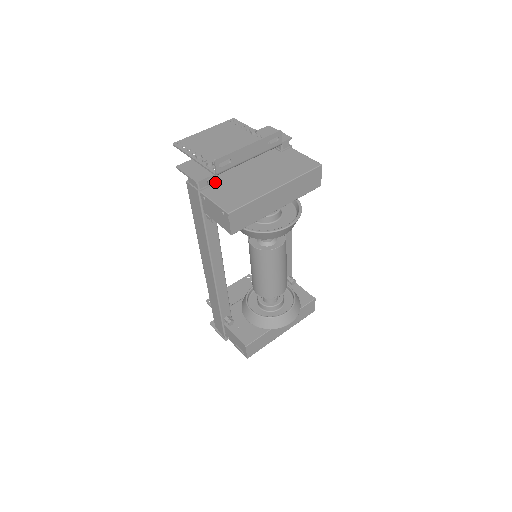
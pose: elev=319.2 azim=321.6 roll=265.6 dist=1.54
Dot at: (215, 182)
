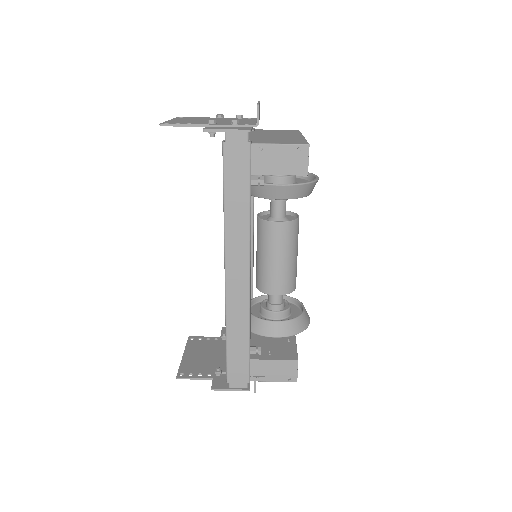
Dot at: (249, 140)
